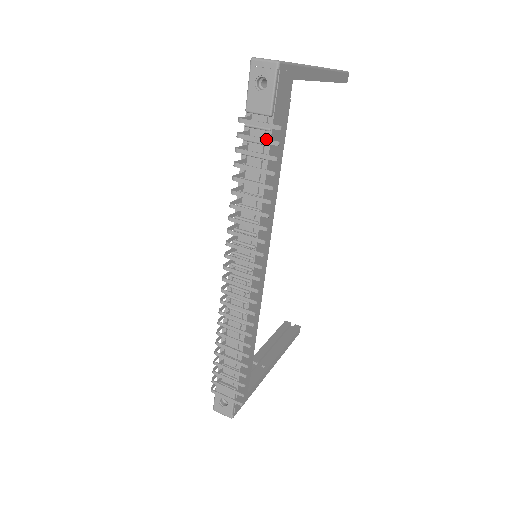
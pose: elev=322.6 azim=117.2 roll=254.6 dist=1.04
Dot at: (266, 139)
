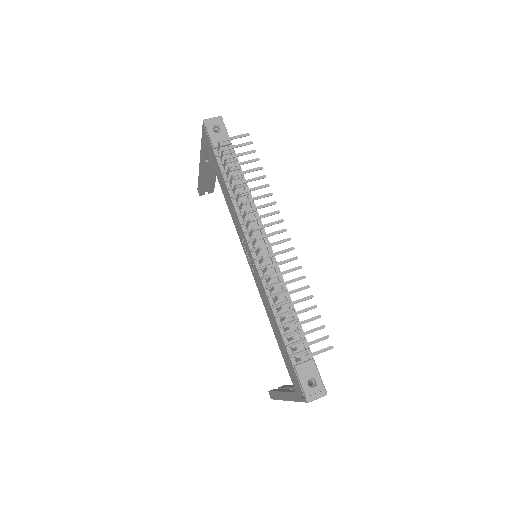
Dot at: (243, 143)
